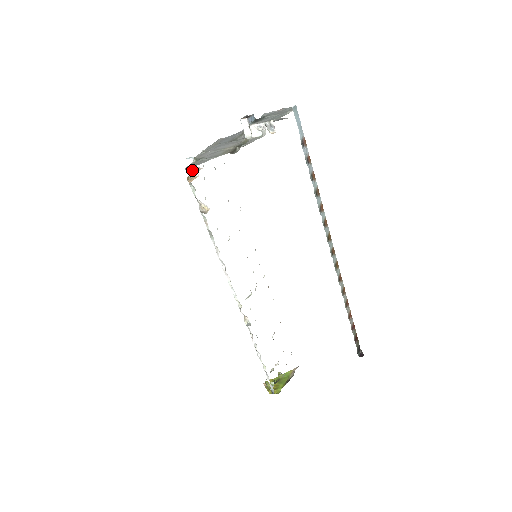
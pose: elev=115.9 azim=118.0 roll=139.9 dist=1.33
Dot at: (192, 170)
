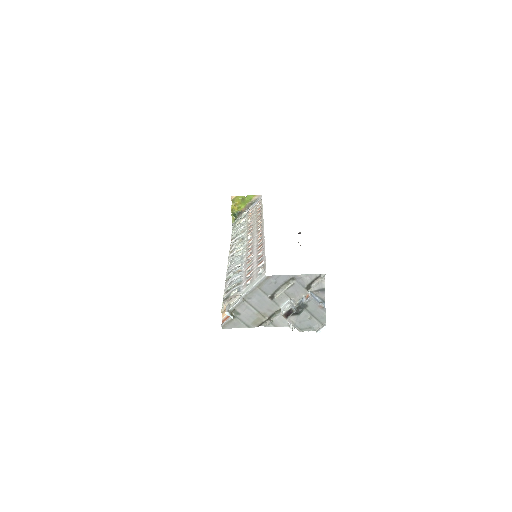
Dot at: occluded
